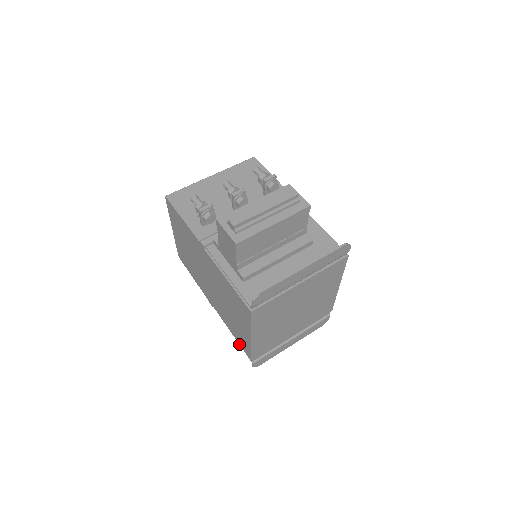
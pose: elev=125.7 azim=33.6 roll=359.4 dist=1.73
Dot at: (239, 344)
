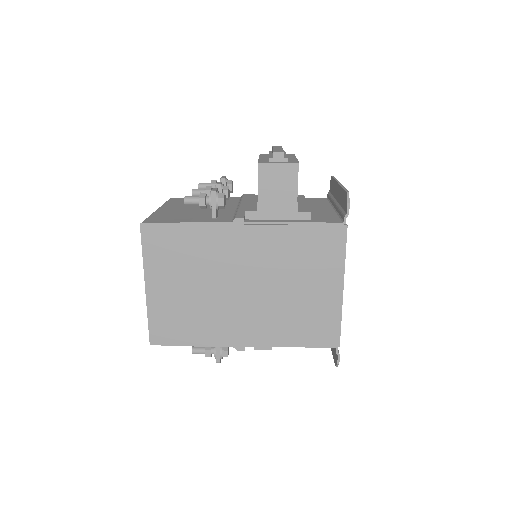
Dot at: (312, 346)
